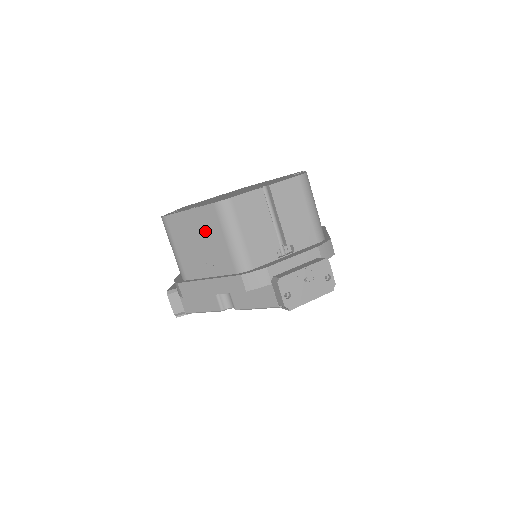
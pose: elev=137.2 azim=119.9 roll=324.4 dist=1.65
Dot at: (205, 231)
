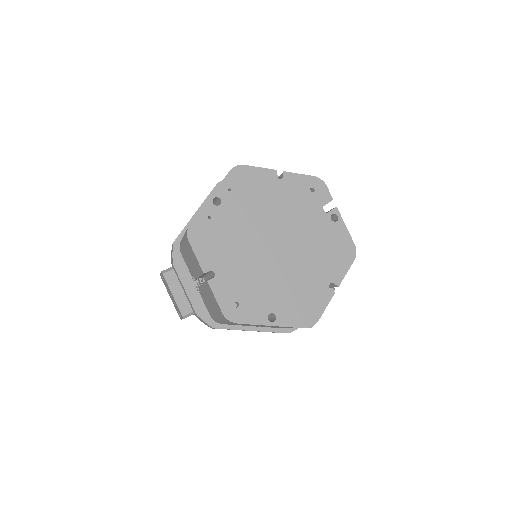
Dot at: occluded
